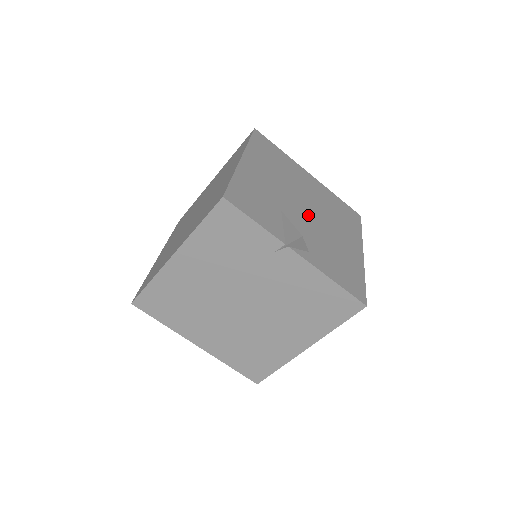
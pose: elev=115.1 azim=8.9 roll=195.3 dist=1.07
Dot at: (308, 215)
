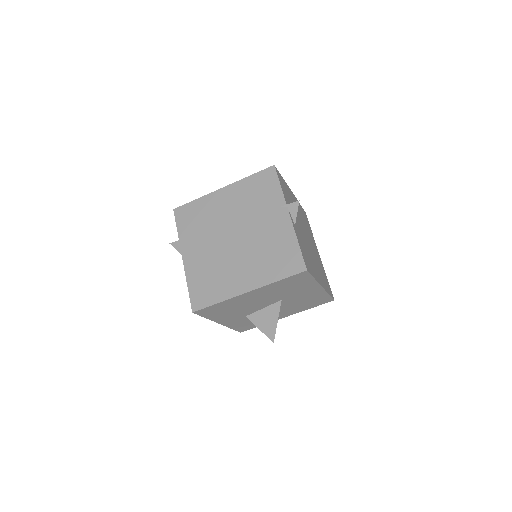
Dot at: (305, 237)
